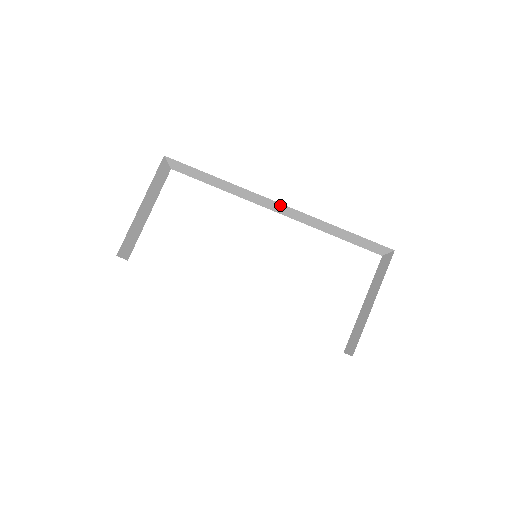
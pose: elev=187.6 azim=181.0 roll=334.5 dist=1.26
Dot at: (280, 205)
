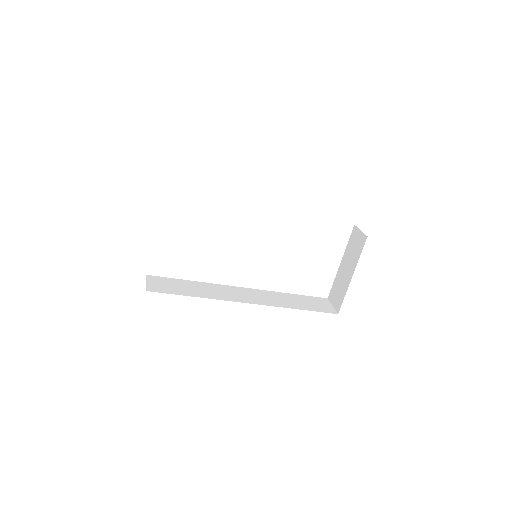
Dot at: occluded
